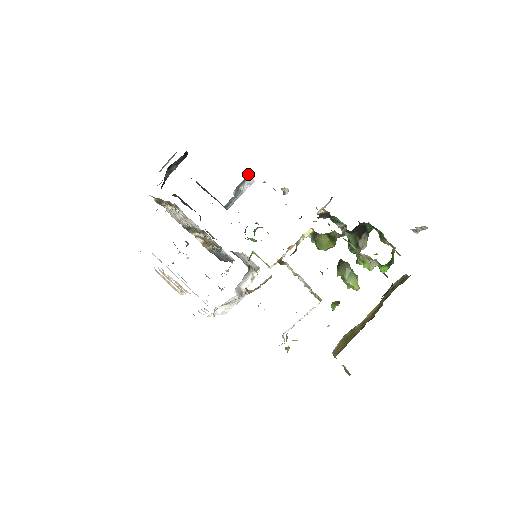
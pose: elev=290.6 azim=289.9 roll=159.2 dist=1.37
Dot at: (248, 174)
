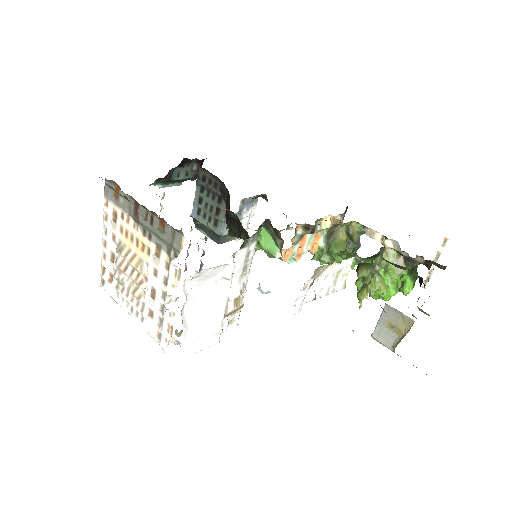
Dot at: occluded
